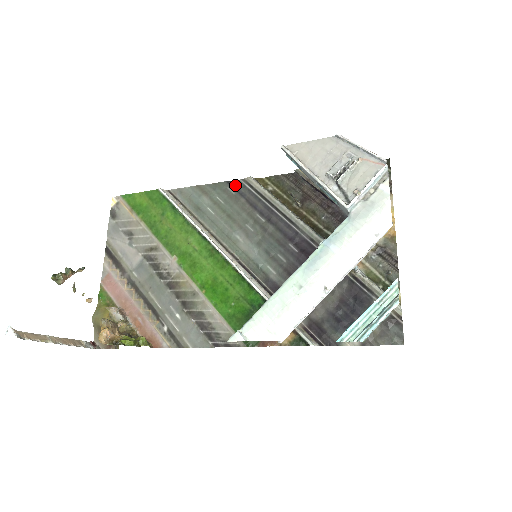
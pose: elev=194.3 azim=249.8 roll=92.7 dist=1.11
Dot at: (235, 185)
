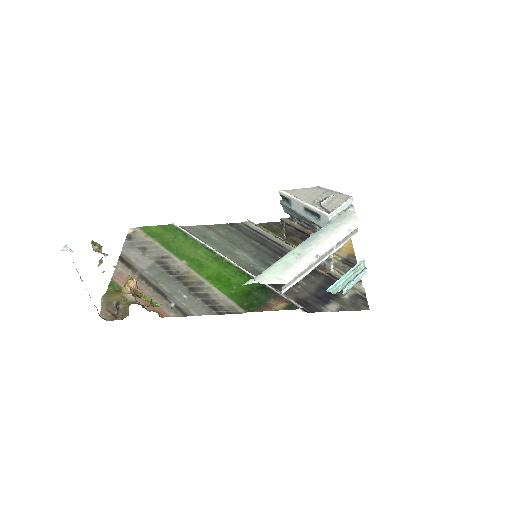
Dot at: (235, 225)
